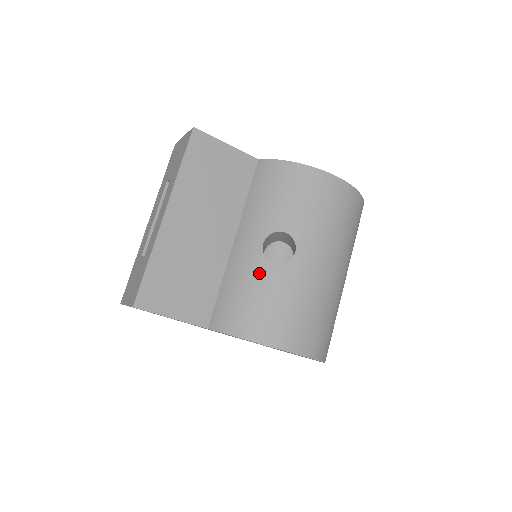
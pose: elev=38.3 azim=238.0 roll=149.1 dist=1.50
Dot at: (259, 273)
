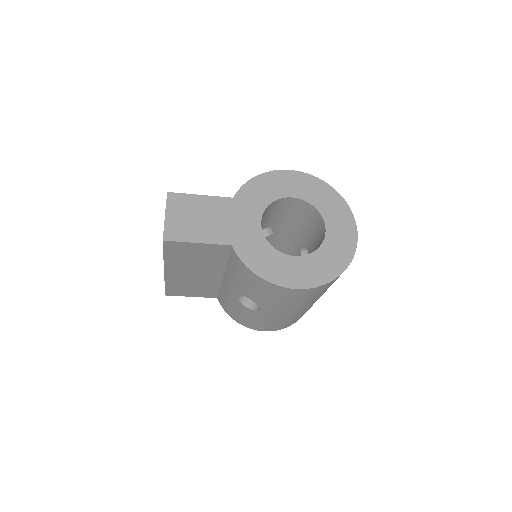
Dot at: (238, 305)
